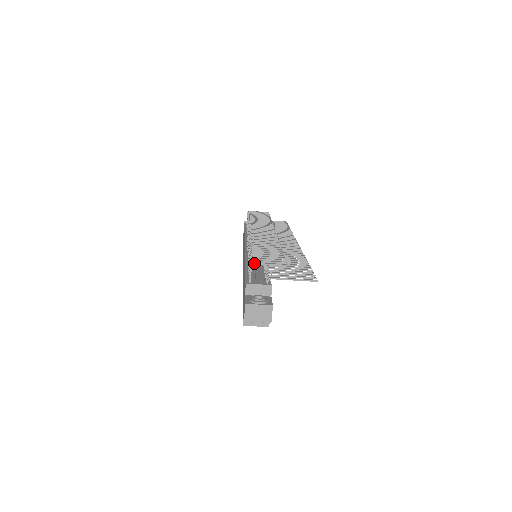
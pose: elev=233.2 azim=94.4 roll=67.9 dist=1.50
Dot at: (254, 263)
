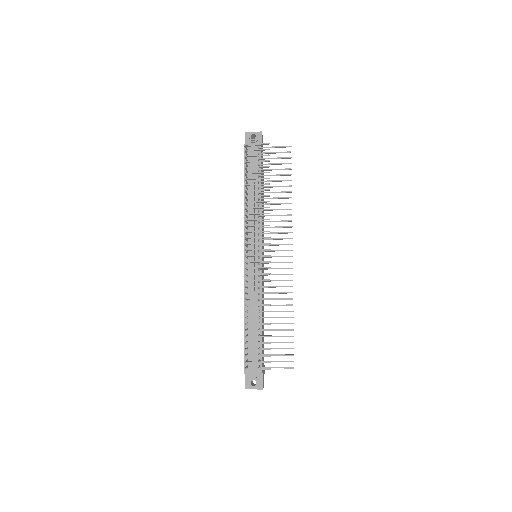
Dot at: occluded
